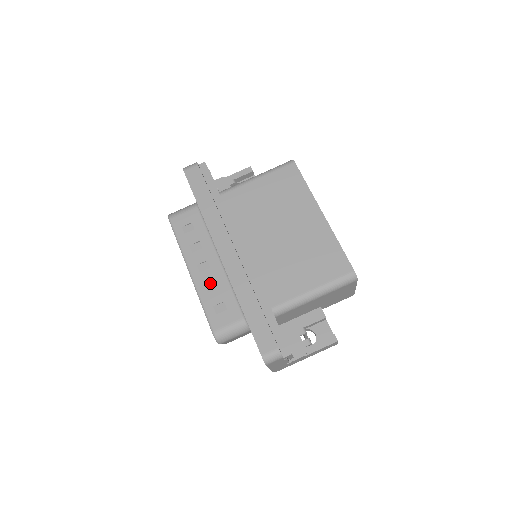
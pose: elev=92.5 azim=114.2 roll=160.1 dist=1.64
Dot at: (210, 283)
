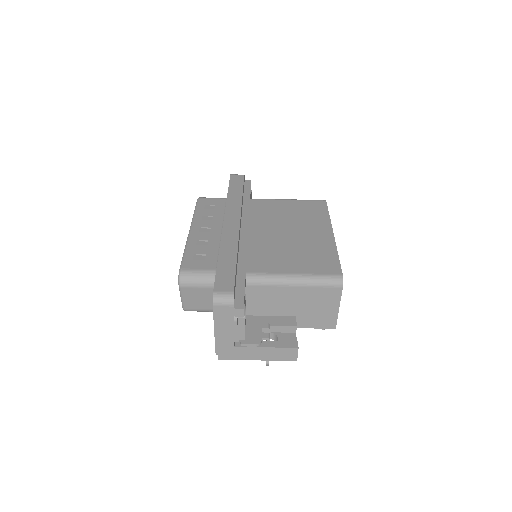
Dot at: (202, 241)
